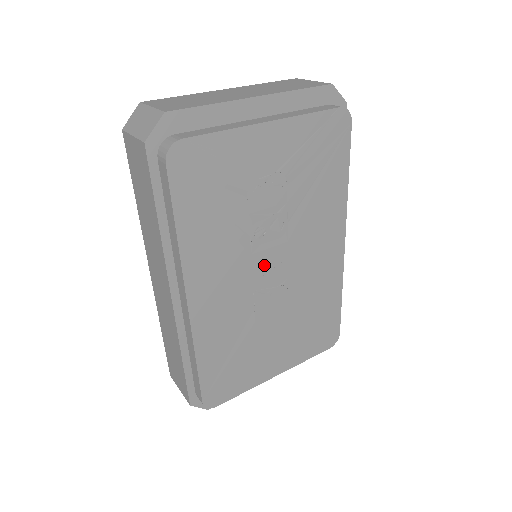
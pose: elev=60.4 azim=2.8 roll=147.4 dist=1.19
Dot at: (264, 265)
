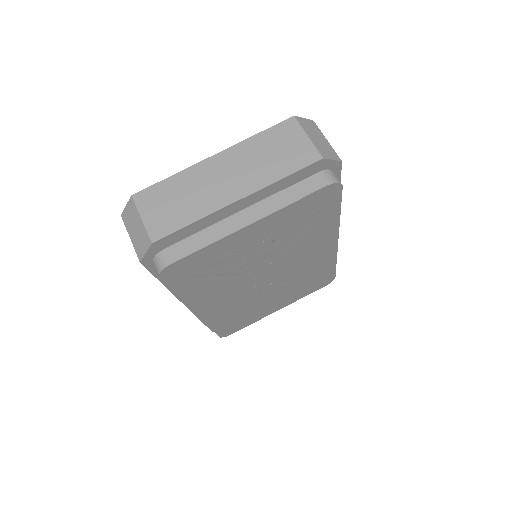
Dot at: (259, 279)
